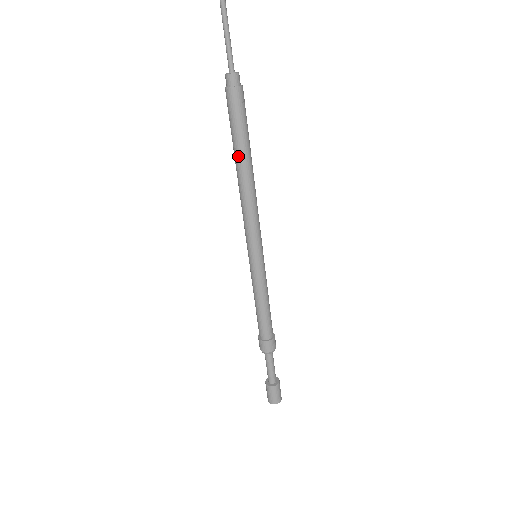
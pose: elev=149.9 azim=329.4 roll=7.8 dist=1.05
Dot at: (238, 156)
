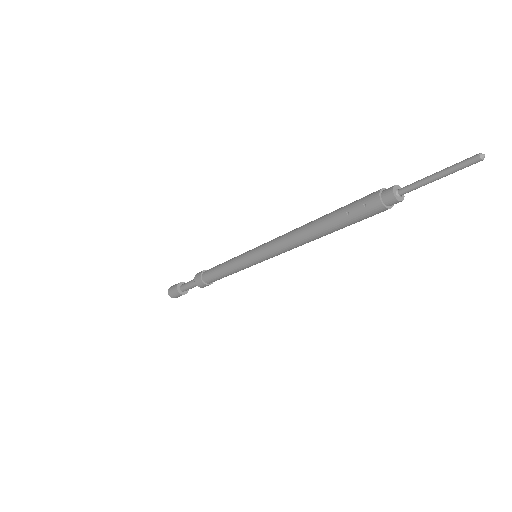
Dot at: occluded
